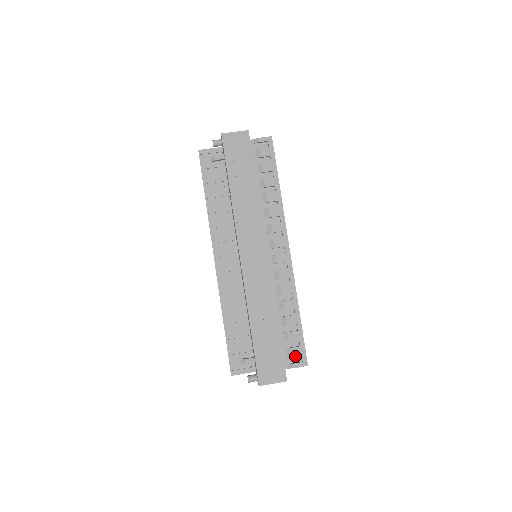
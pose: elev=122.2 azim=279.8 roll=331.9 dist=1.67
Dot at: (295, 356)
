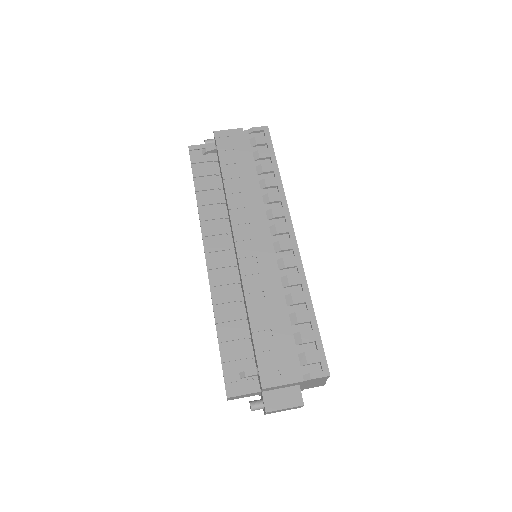
Dot at: (312, 363)
